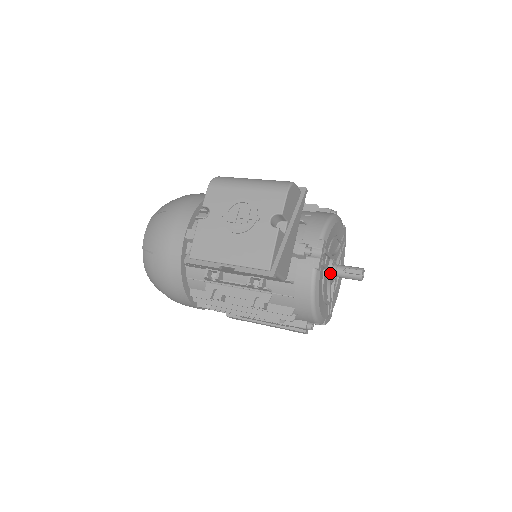
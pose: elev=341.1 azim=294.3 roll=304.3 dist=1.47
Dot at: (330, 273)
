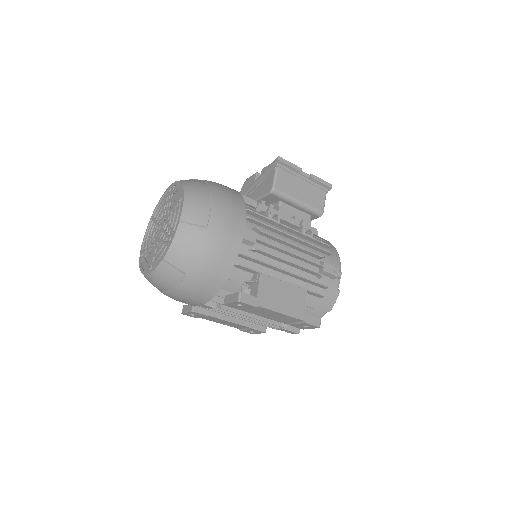
Dot at: occluded
